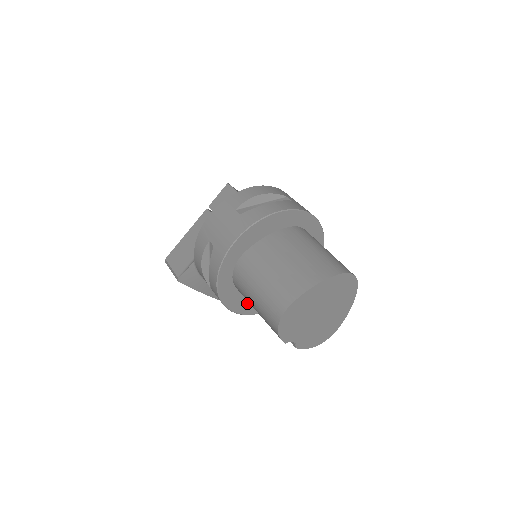
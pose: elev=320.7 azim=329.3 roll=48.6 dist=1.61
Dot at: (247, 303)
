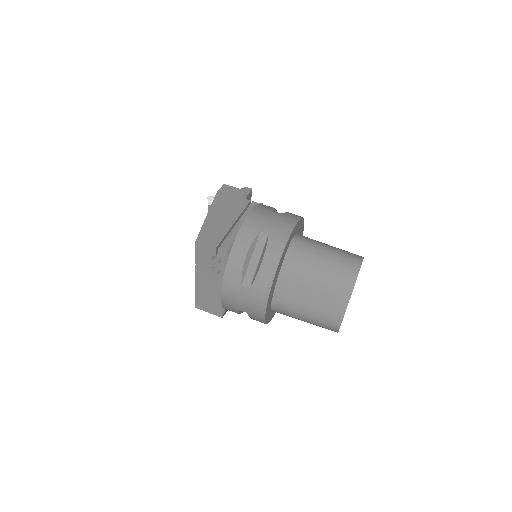
Dot at: occluded
